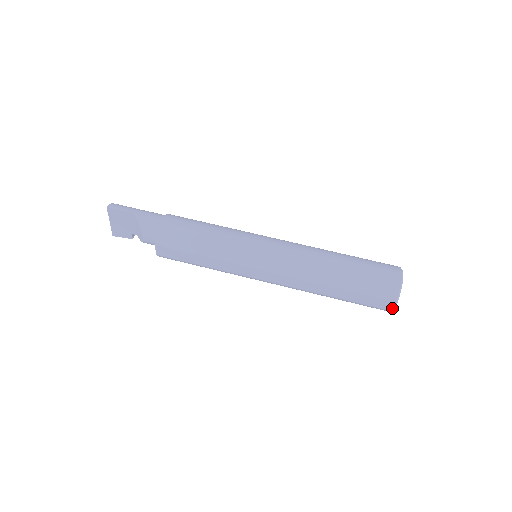
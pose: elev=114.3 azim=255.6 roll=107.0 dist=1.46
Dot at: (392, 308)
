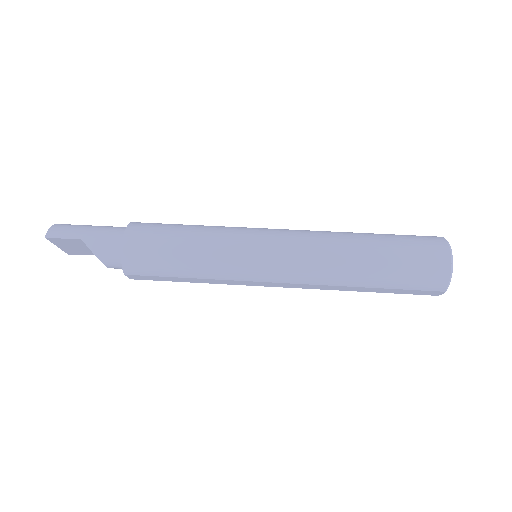
Dot at: (439, 294)
